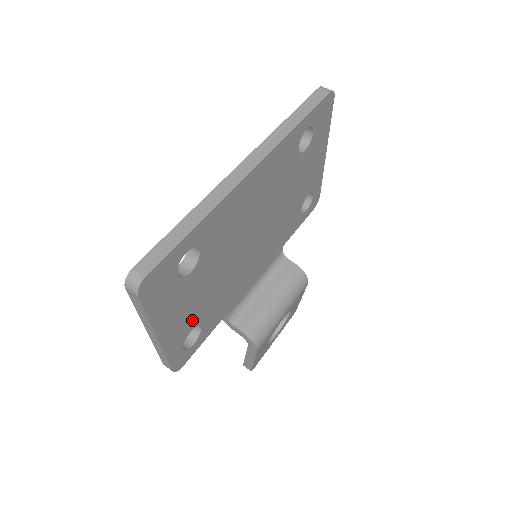
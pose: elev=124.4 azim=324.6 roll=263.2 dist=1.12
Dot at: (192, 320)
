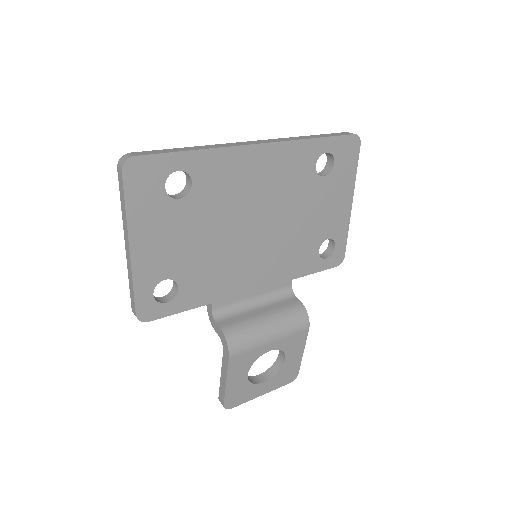
Dot at: (170, 265)
